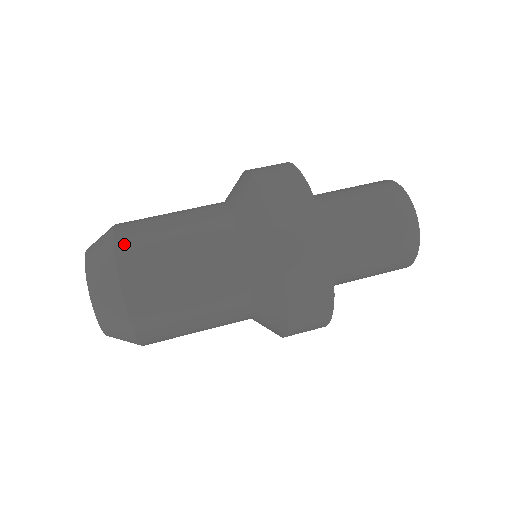
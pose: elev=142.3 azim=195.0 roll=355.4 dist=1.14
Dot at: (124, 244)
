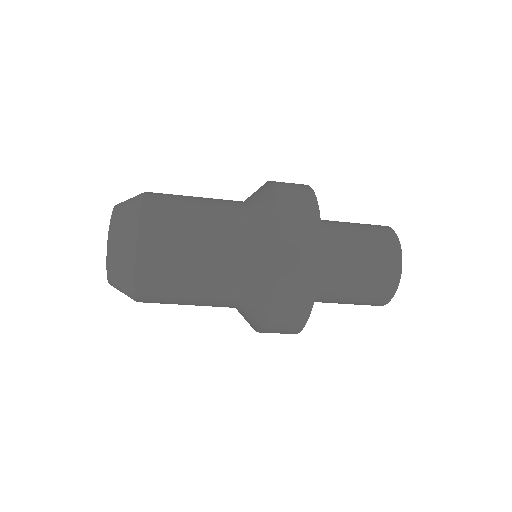
Dot at: (147, 235)
